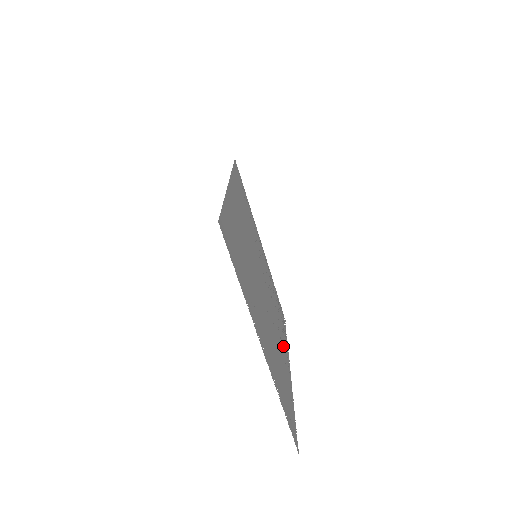
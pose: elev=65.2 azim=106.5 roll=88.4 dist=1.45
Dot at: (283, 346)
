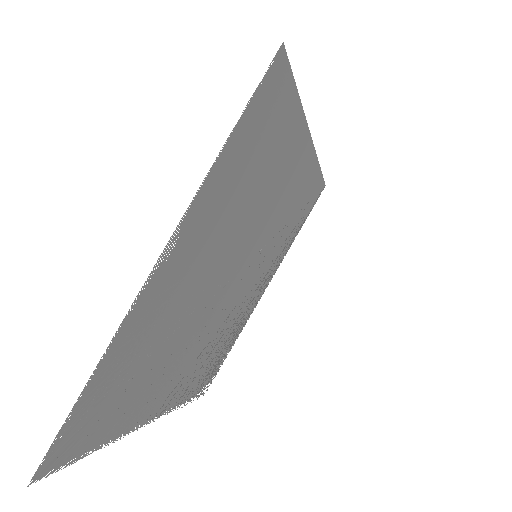
Dot at: (176, 384)
